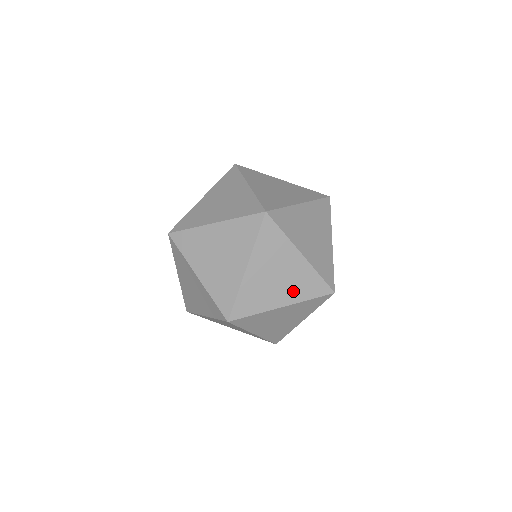
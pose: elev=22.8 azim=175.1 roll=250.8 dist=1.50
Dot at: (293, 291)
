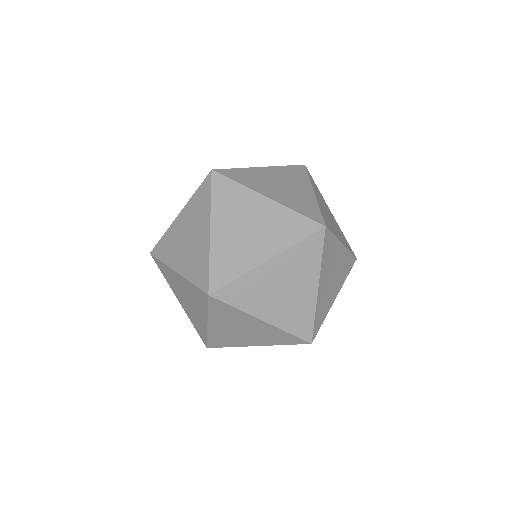
Dot at: (273, 239)
